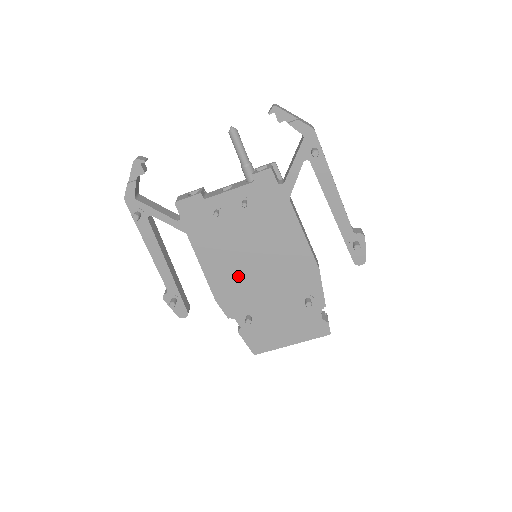
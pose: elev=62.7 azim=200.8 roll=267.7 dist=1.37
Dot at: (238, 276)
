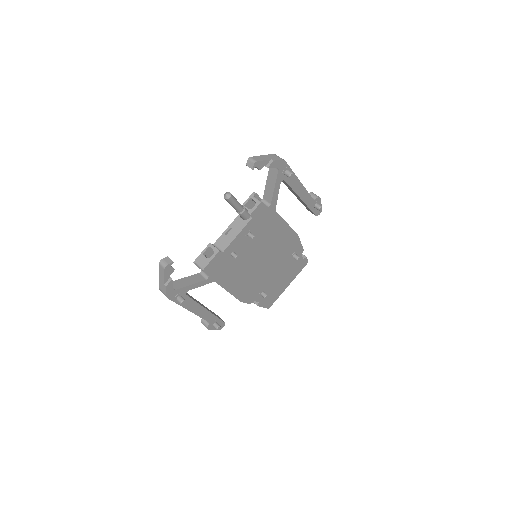
Dot at: (252, 277)
